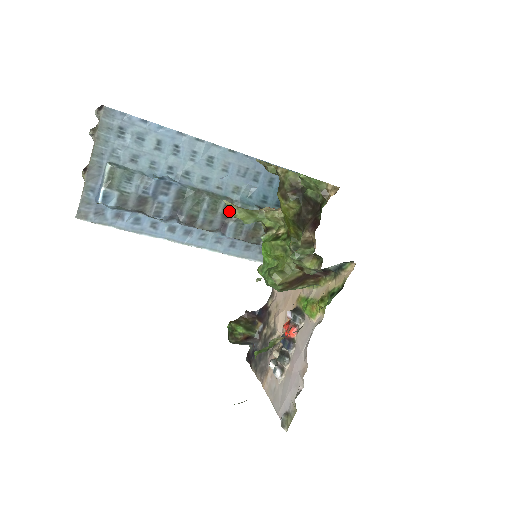
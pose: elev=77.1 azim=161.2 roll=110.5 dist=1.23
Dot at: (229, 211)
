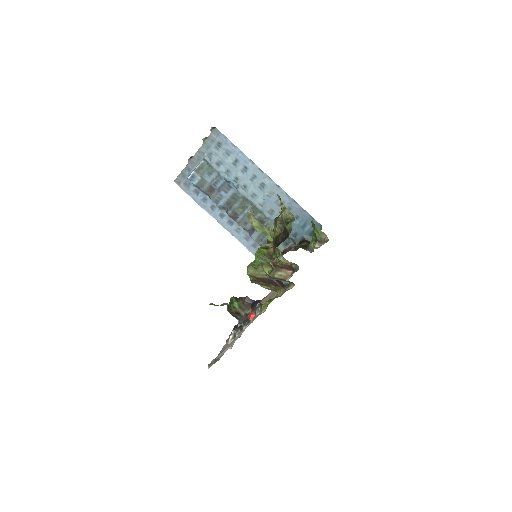
Dot at: occluded
